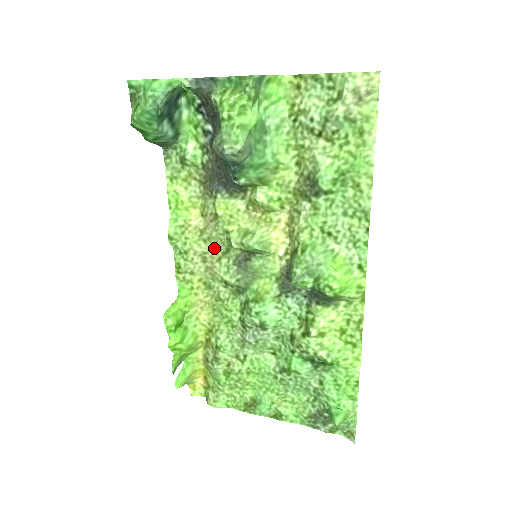
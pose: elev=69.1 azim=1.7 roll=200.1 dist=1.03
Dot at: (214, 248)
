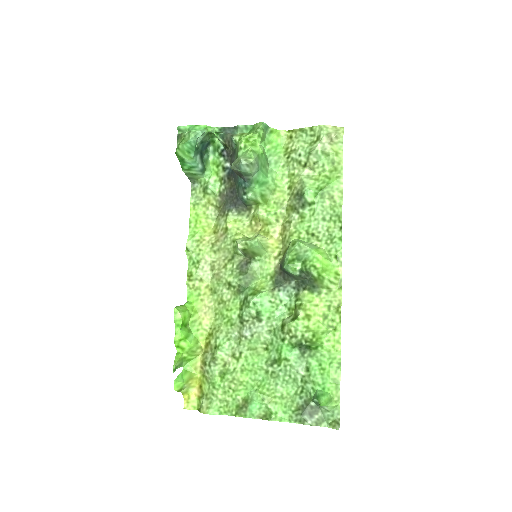
Dot at: (222, 257)
